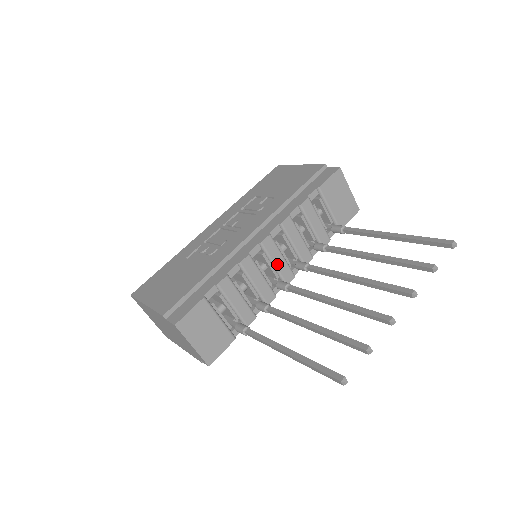
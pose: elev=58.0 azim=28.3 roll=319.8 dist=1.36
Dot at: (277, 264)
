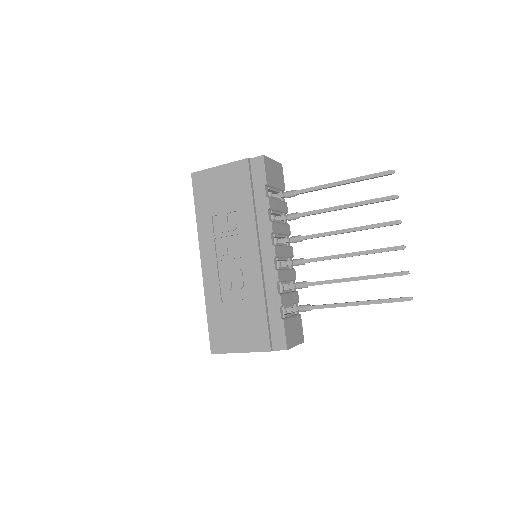
Dot at: (285, 254)
